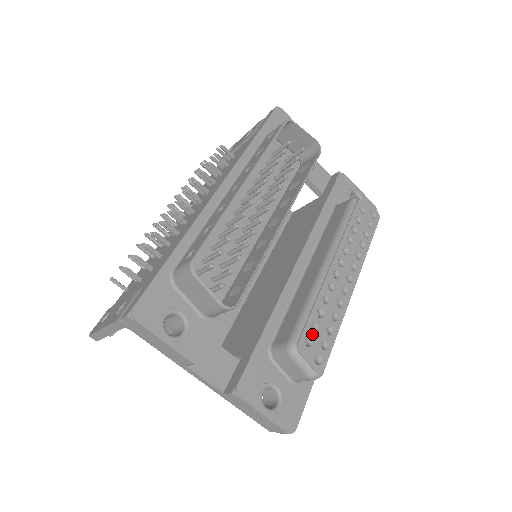
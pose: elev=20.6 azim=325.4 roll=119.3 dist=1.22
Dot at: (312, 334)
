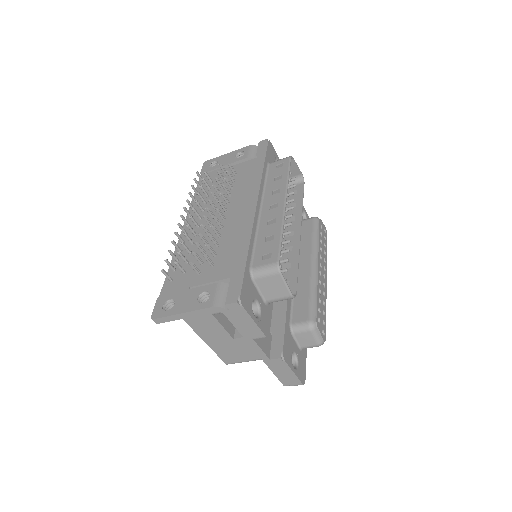
Dot at: (319, 315)
